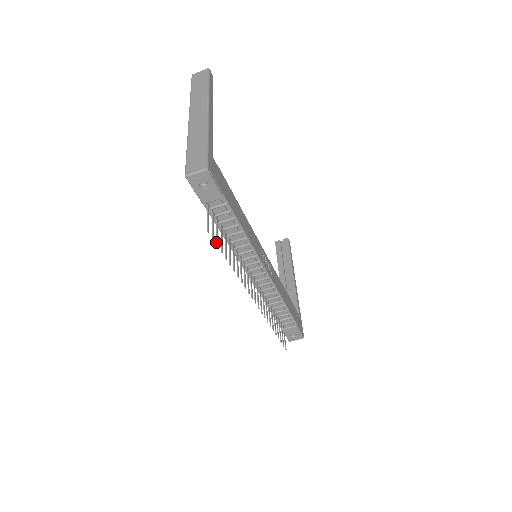
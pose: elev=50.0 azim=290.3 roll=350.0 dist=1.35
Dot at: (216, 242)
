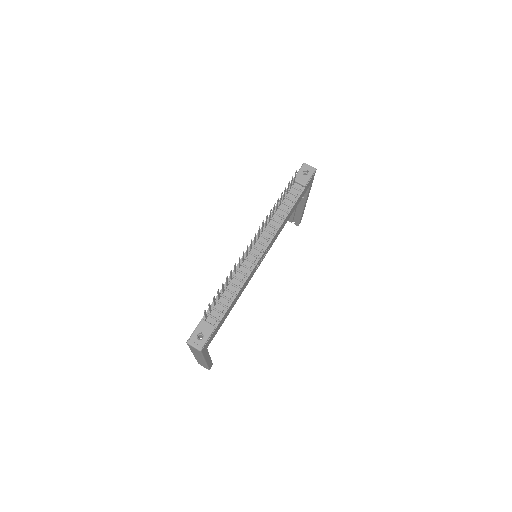
Dot at: (289, 182)
